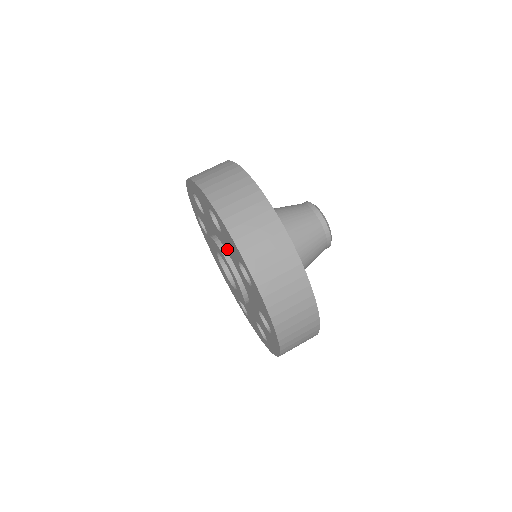
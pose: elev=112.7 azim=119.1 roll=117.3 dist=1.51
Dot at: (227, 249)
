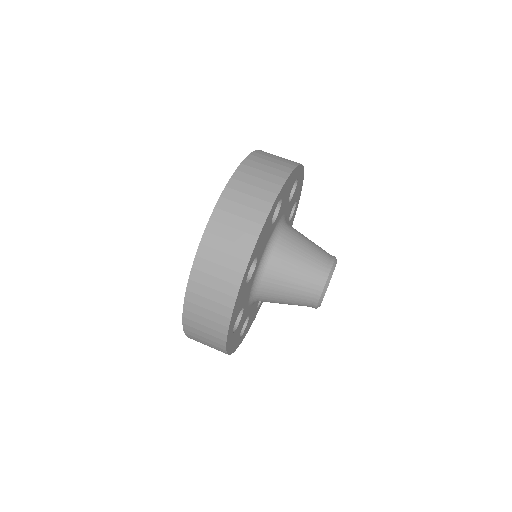
Dot at: occluded
